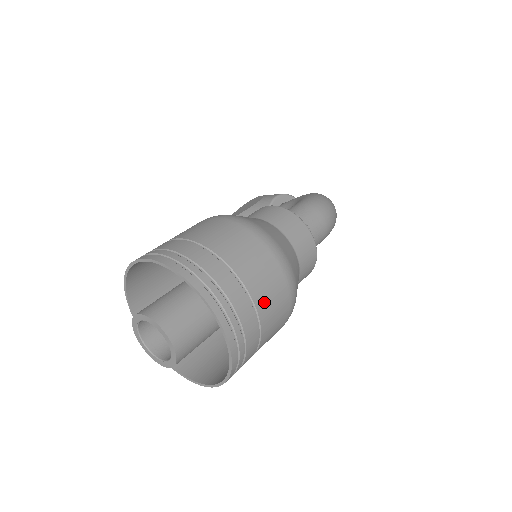
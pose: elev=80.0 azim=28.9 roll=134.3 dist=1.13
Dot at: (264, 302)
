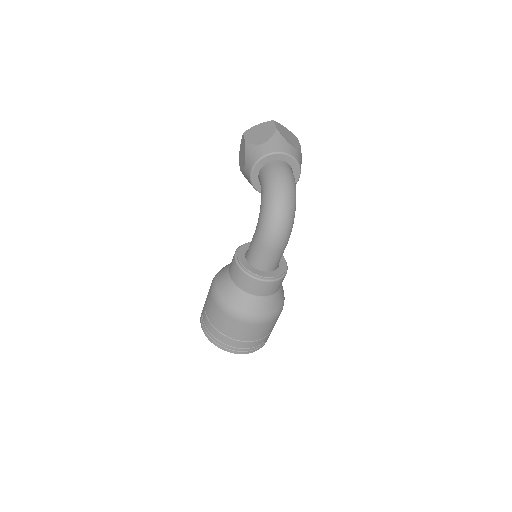
Dot at: (256, 336)
